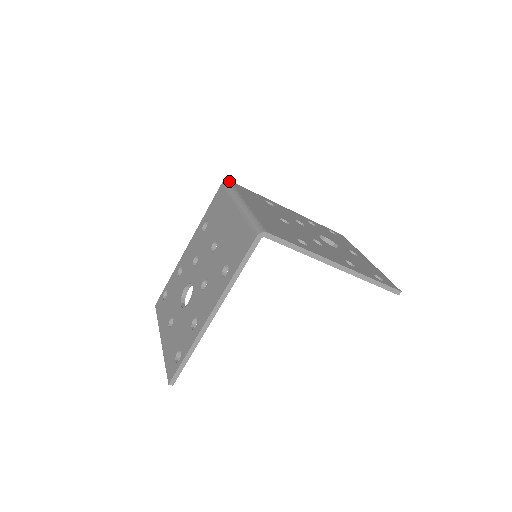
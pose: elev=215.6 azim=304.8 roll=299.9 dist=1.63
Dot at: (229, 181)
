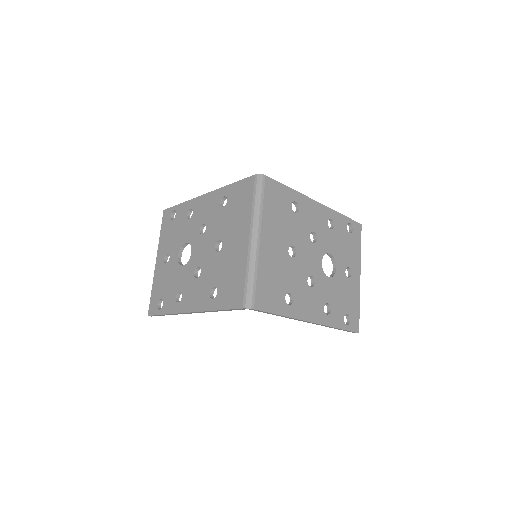
Dot at: (263, 177)
